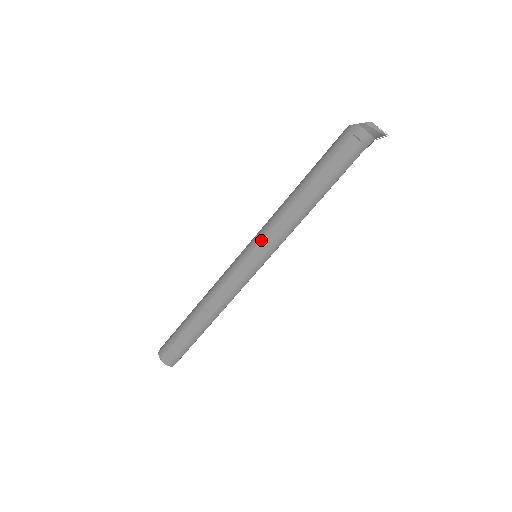
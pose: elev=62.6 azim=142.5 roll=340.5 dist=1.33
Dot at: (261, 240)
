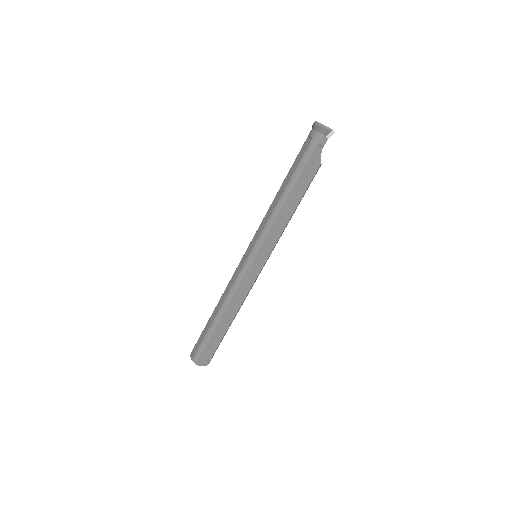
Dot at: (254, 236)
